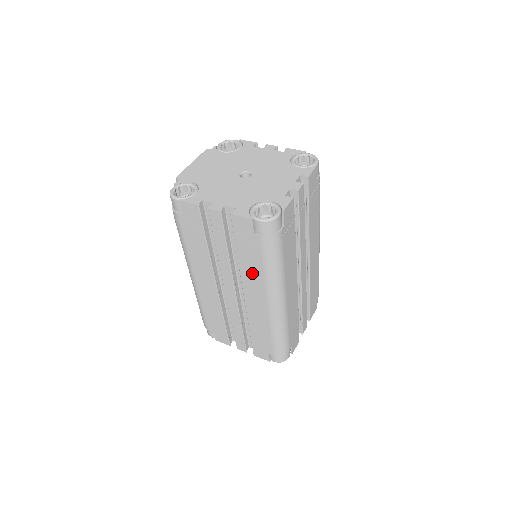
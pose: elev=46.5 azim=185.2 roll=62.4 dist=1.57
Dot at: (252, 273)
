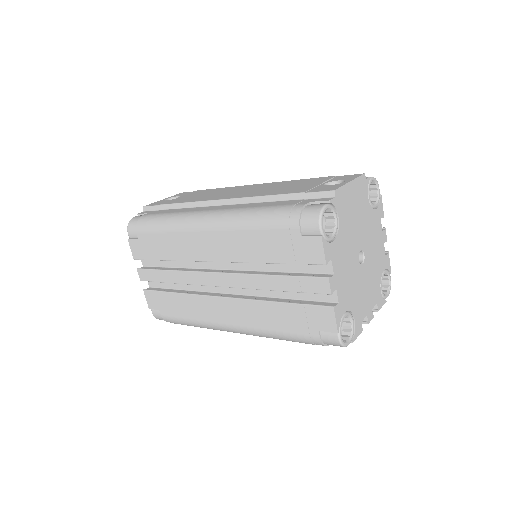
Dot at: (262, 316)
